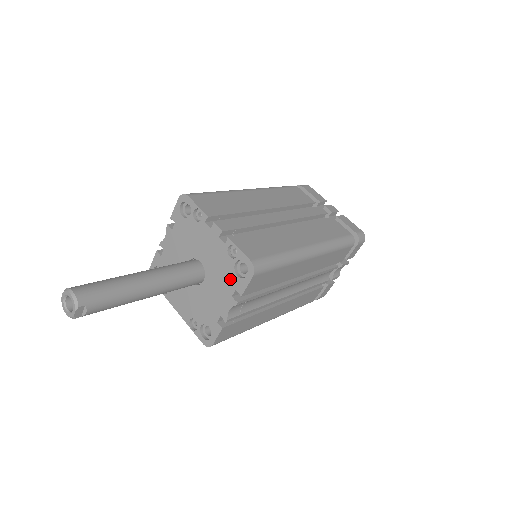
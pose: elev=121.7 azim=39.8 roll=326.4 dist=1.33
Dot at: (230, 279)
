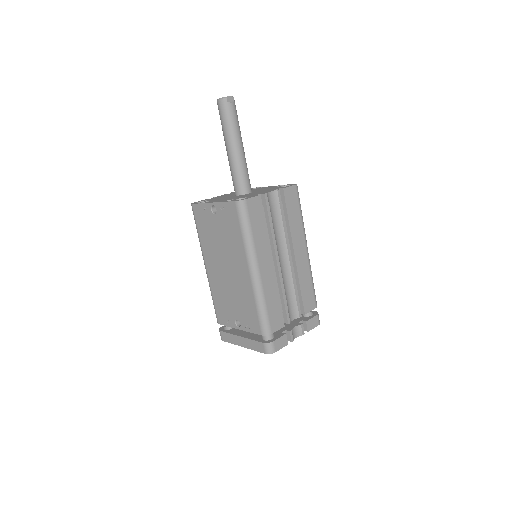
Dot at: (276, 188)
